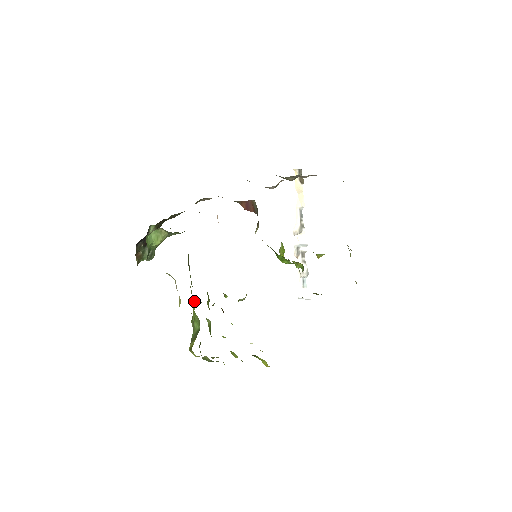
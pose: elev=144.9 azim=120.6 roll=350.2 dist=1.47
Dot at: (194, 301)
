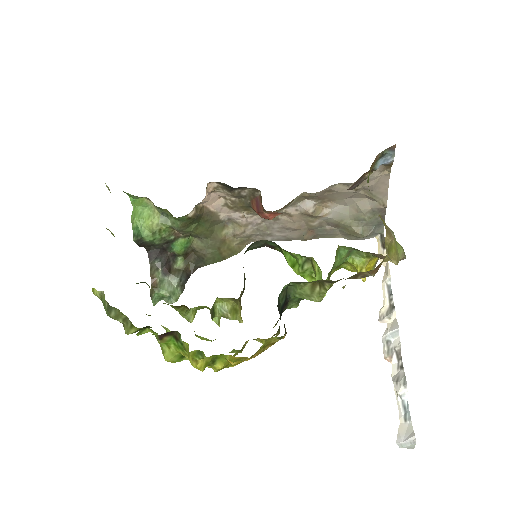
Dot at: occluded
